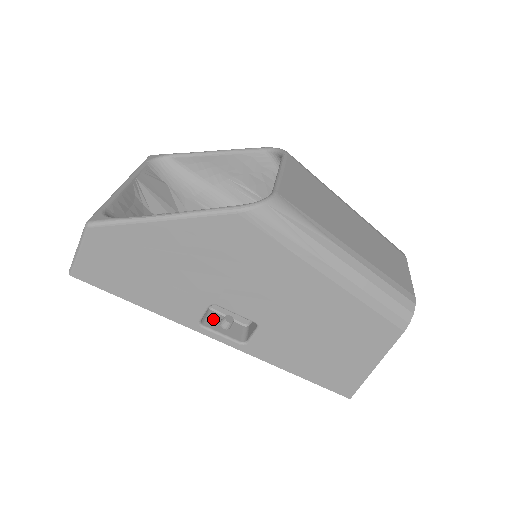
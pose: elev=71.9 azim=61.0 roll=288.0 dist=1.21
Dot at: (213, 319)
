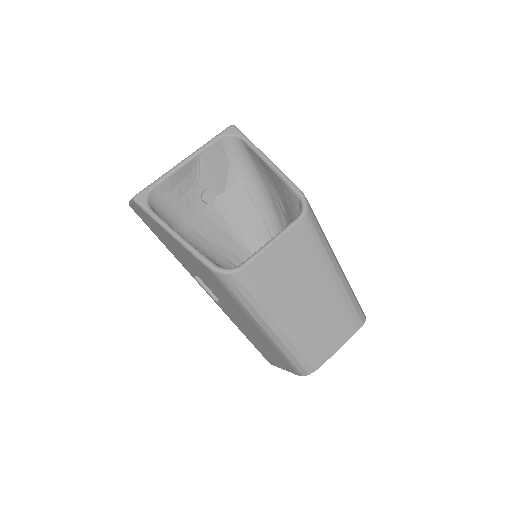
Dot at: occluded
